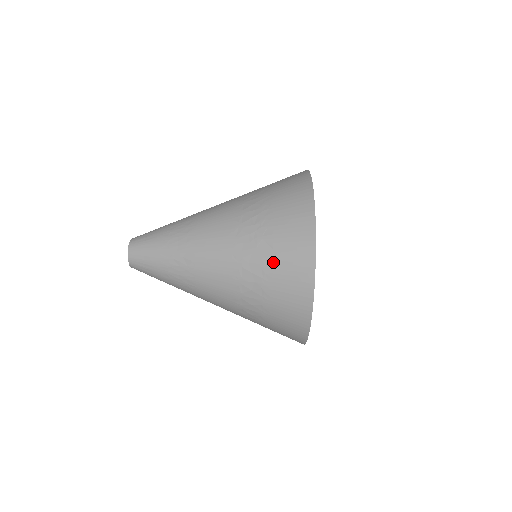
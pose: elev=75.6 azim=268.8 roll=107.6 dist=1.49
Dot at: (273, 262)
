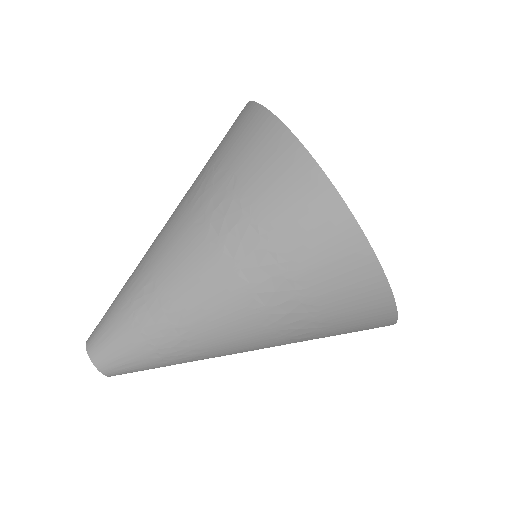
Dot at: (239, 178)
